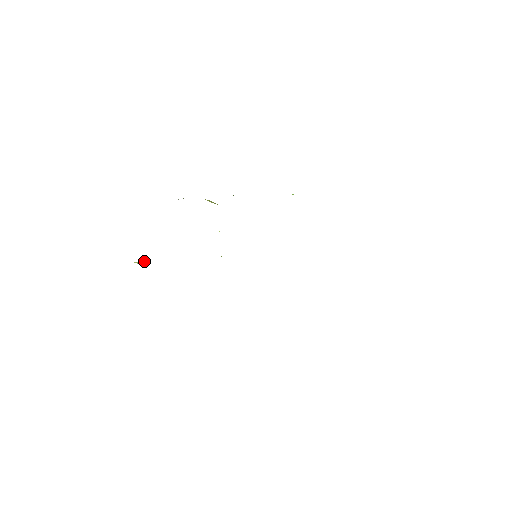
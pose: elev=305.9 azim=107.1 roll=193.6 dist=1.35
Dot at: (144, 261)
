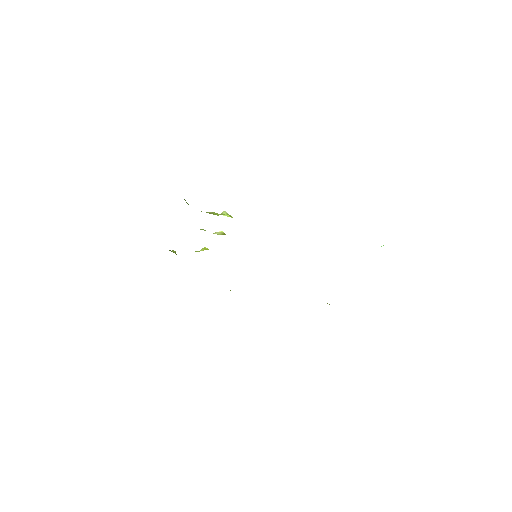
Dot at: occluded
